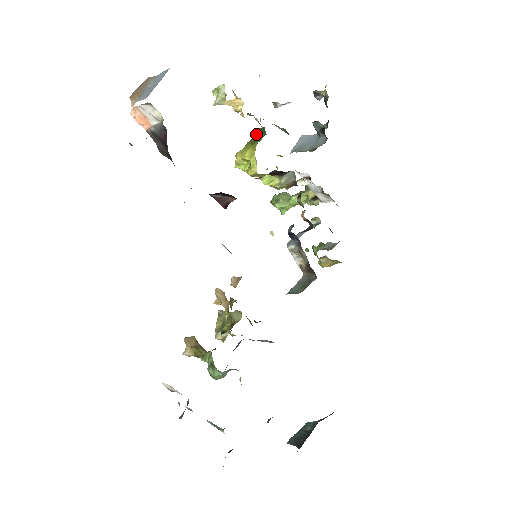
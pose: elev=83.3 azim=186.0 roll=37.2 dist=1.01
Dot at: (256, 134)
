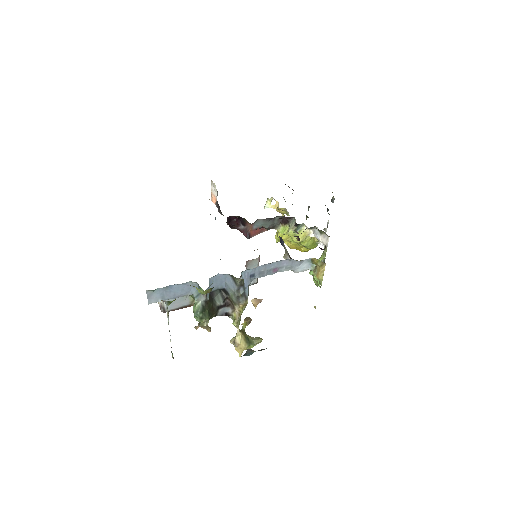
Dot at: occluded
